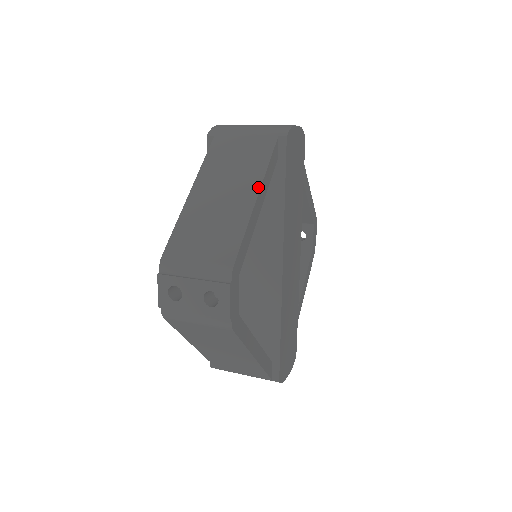
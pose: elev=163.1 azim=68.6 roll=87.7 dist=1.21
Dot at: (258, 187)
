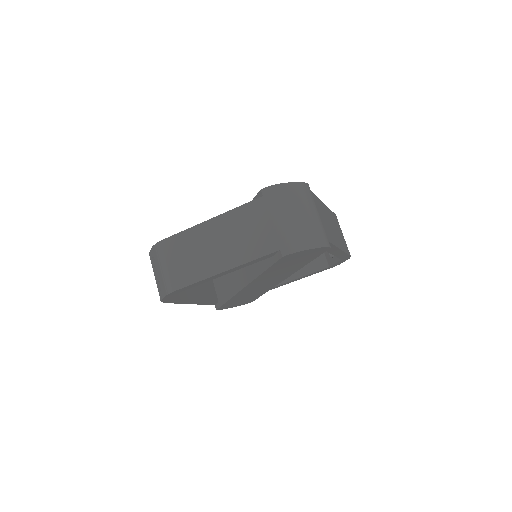
Dot at: (231, 267)
